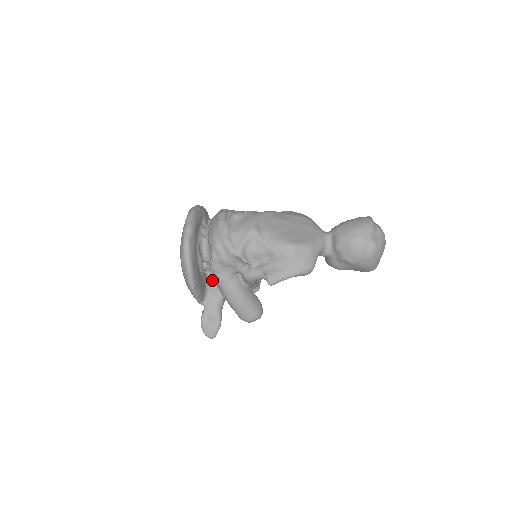
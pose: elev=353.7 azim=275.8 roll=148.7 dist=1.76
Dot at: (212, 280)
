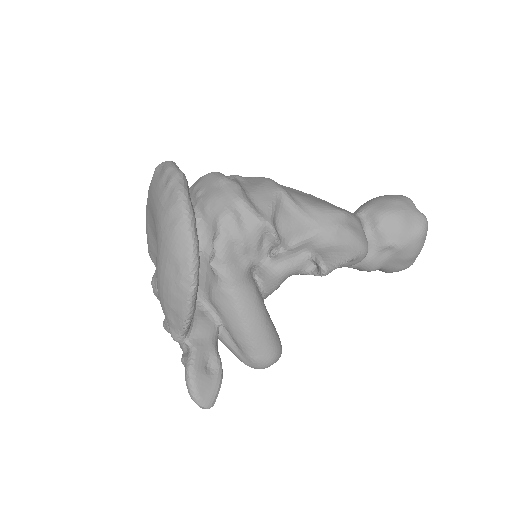
Dot at: occluded
